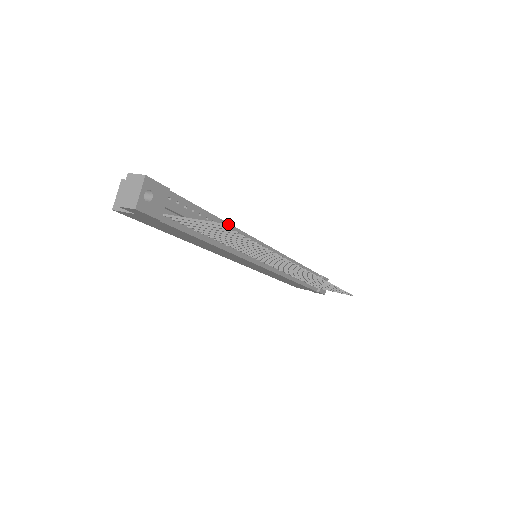
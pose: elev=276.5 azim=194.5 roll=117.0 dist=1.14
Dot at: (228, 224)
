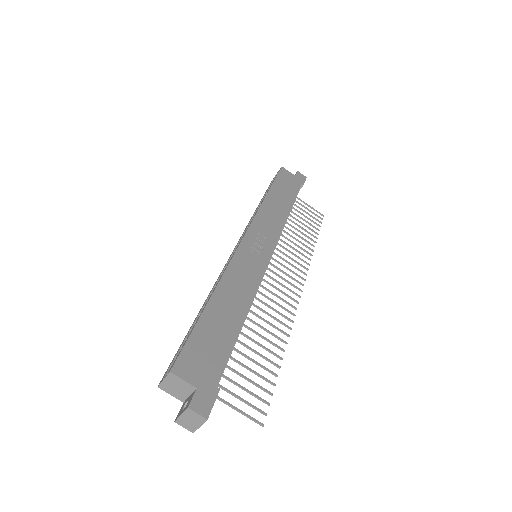
Dot at: occluded
